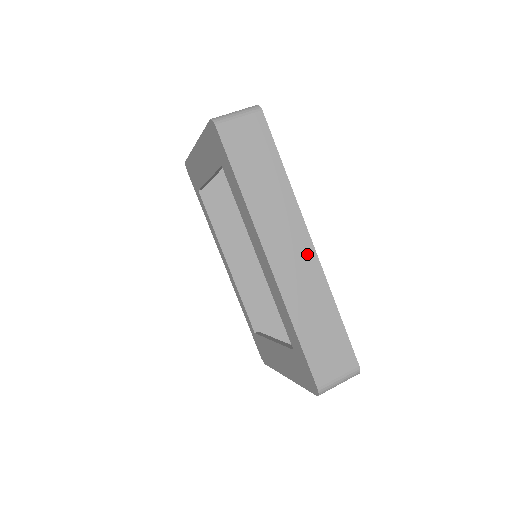
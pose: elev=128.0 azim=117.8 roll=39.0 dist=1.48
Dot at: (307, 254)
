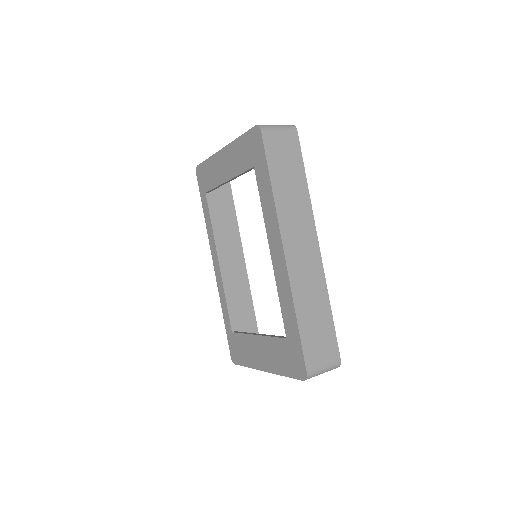
Dot at: (314, 254)
